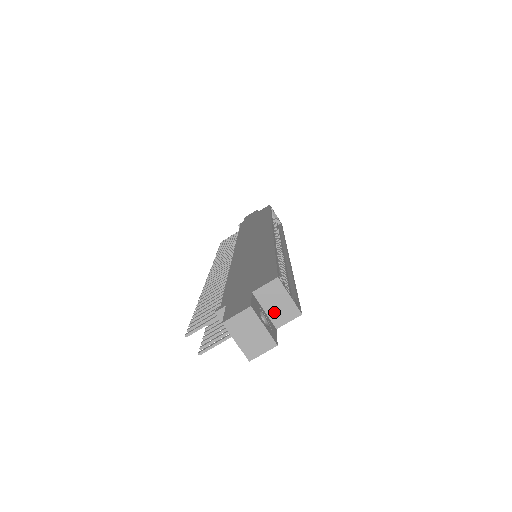
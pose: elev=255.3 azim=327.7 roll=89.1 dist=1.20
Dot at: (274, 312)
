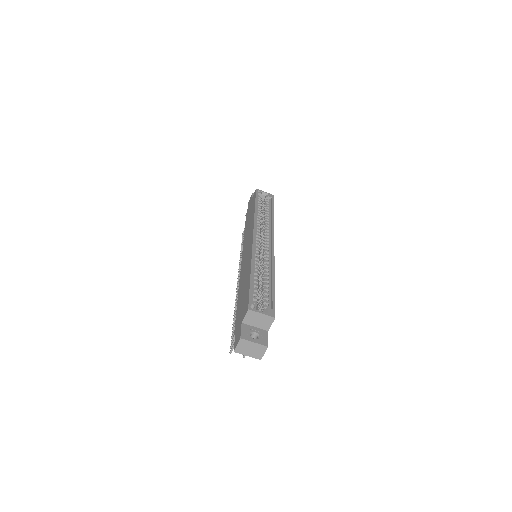
Dot at: (260, 325)
